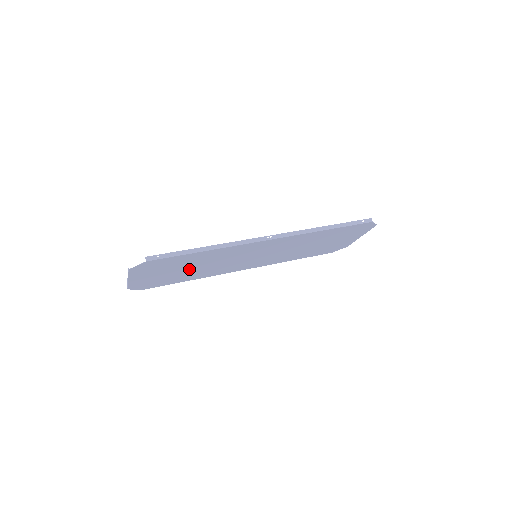
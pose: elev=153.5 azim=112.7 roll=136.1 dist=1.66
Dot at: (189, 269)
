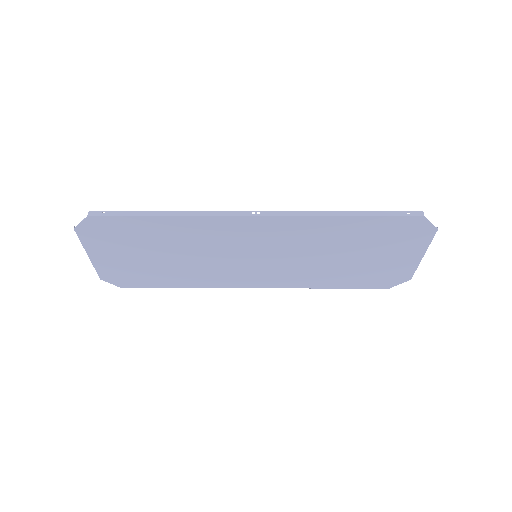
Dot at: (165, 258)
